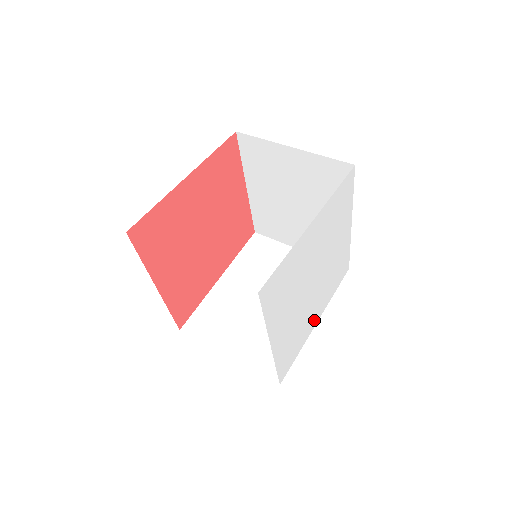
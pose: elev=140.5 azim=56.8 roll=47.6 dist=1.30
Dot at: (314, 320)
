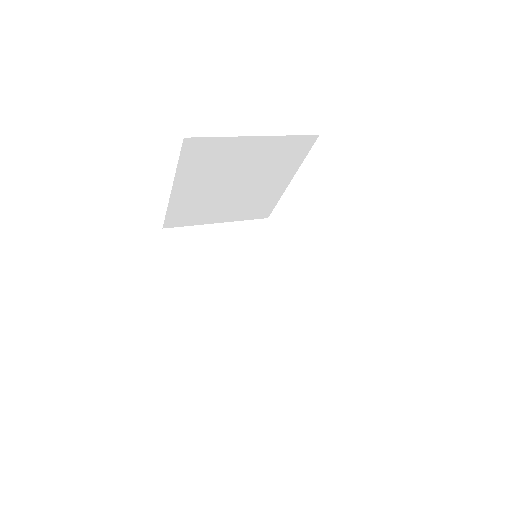
Dot at: occluded
